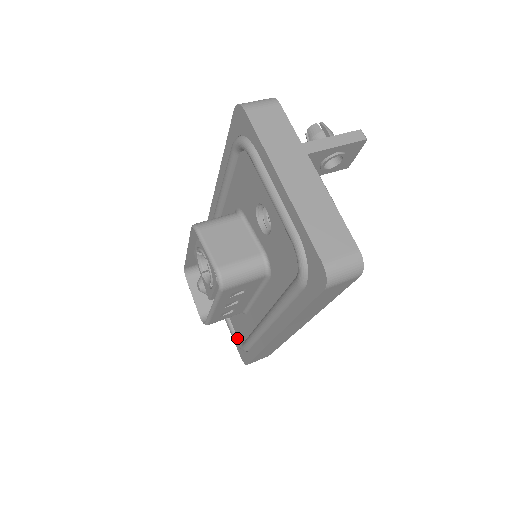
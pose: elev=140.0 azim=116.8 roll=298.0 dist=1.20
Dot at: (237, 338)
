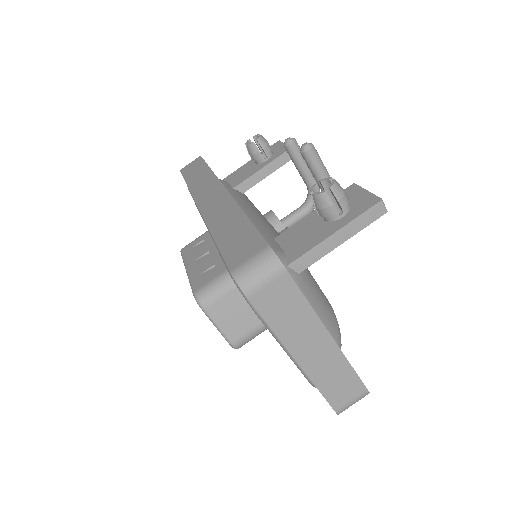
Dot at: occluded
